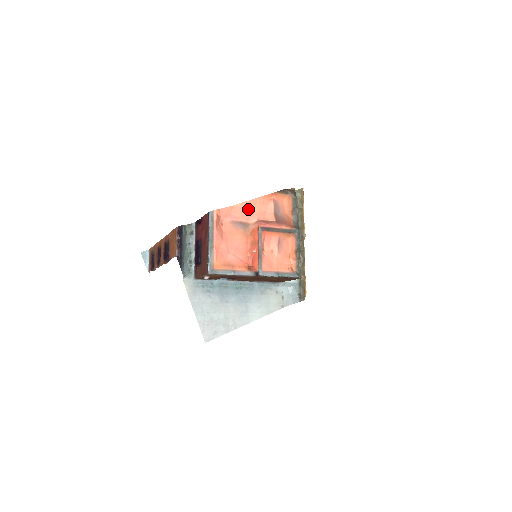
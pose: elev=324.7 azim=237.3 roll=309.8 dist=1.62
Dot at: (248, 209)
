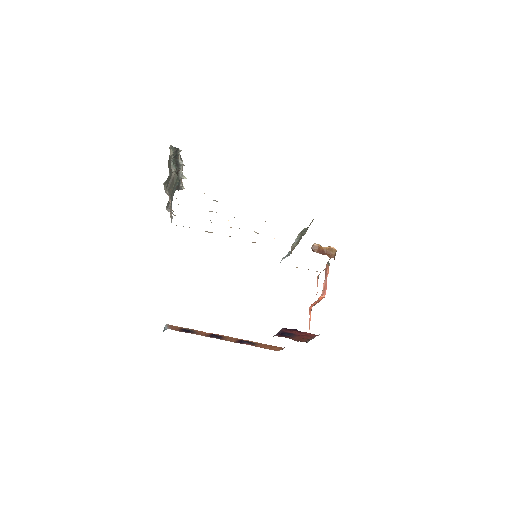
Dot at: occluded
